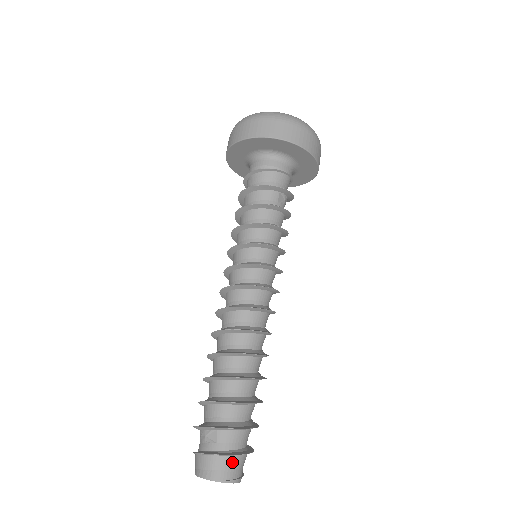
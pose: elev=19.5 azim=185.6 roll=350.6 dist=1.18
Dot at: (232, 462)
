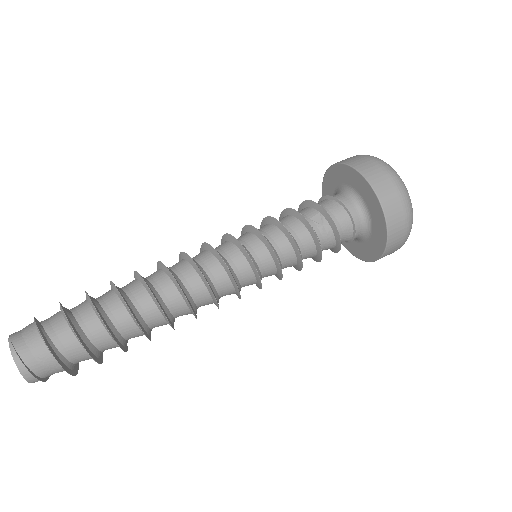
Dot at: (31, 334)
